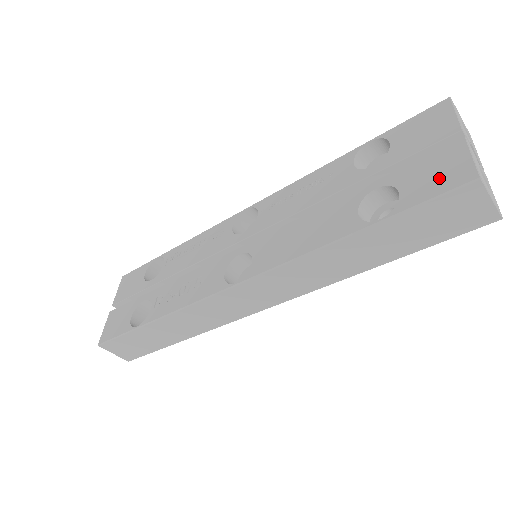
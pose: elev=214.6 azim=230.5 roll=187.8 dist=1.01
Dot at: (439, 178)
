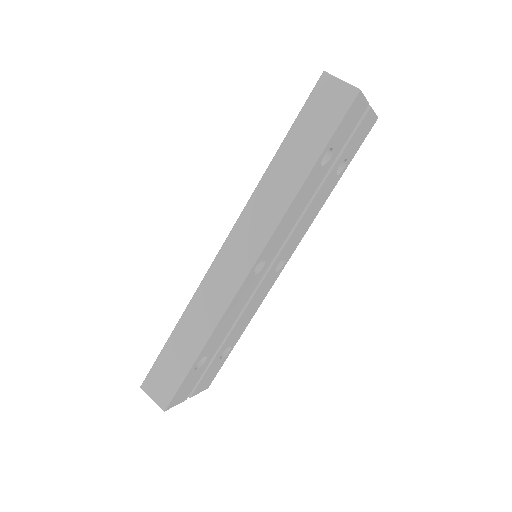
Dot at: occluded
